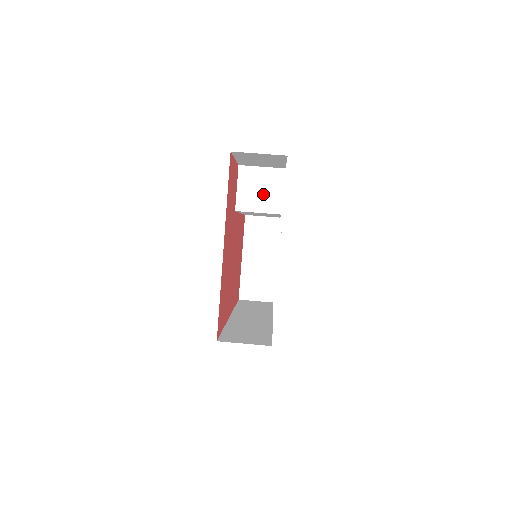
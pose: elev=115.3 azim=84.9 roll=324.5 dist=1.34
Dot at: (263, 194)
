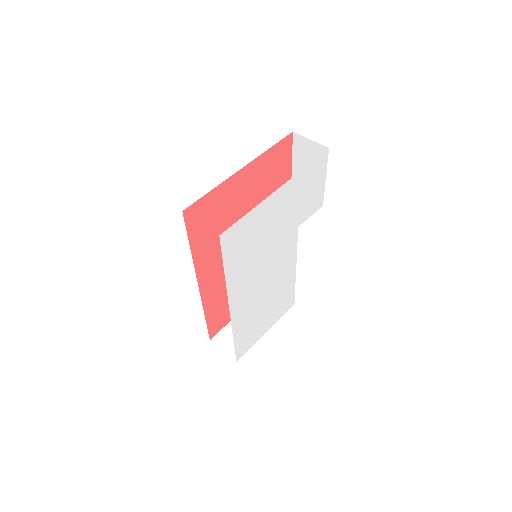
Dot at: occluded
